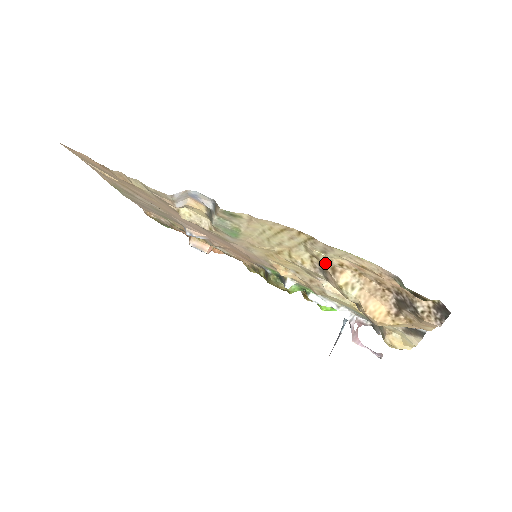
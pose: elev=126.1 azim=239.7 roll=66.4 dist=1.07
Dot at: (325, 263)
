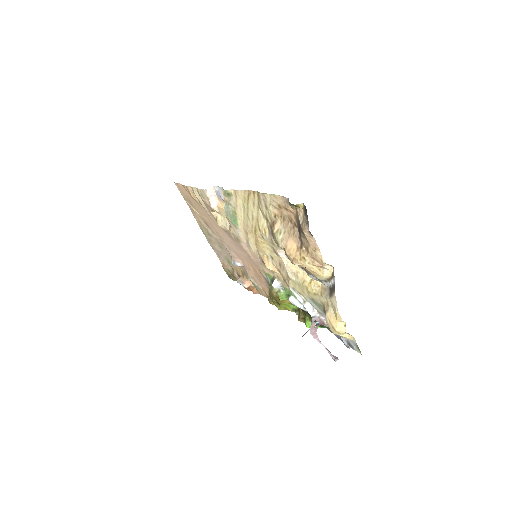
Dot at: (271, 222)
